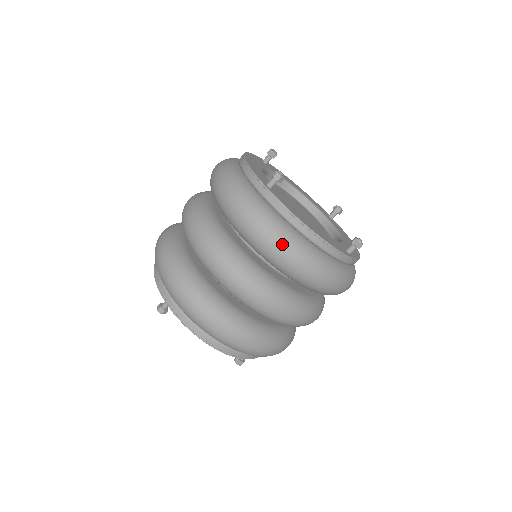
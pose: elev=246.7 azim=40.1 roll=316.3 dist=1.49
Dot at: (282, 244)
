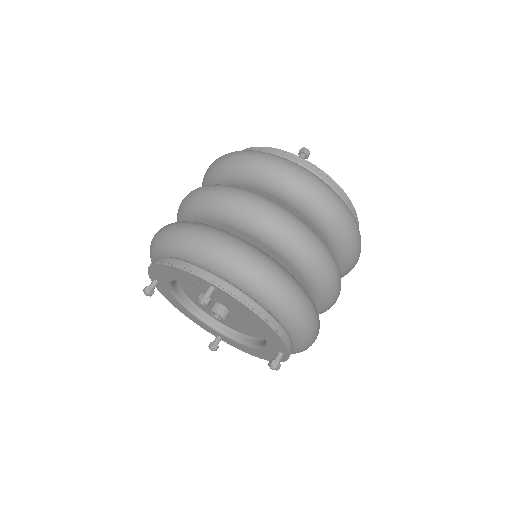
Dot at: (338, 200)
